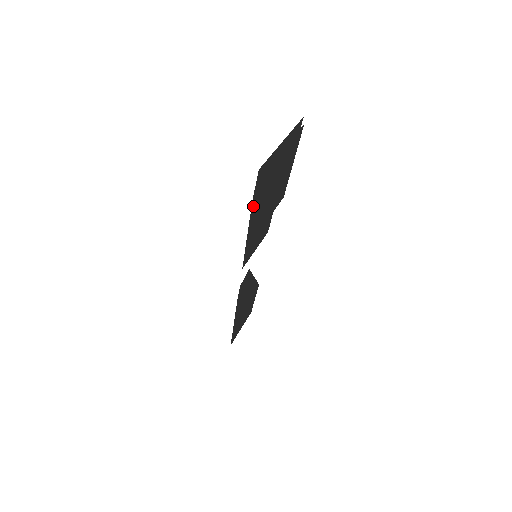
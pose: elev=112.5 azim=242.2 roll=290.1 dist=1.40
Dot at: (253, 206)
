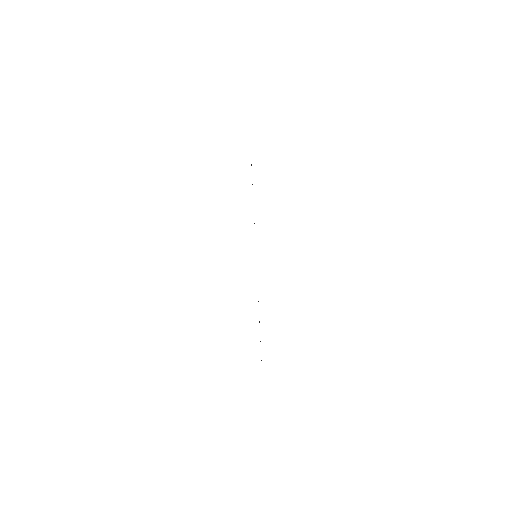
Dot at: occluded
